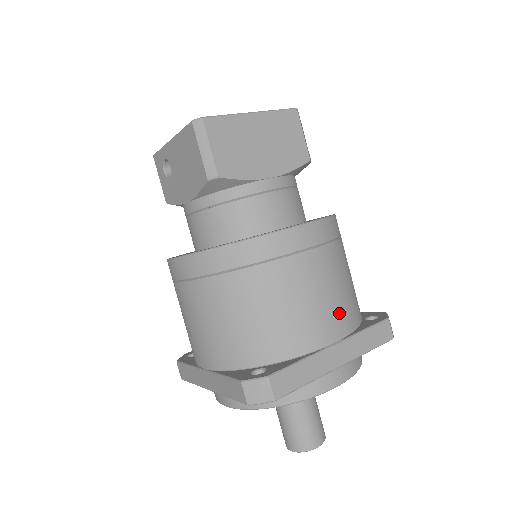
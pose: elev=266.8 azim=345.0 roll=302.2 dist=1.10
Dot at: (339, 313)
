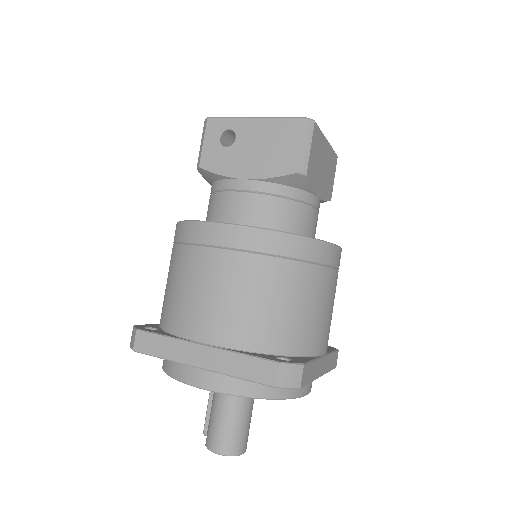
Dot at: occluded
